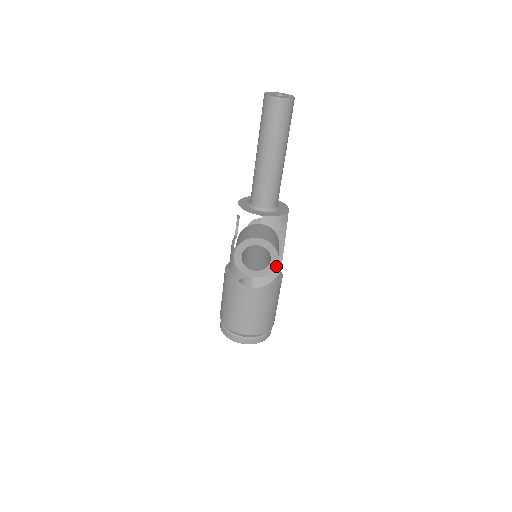
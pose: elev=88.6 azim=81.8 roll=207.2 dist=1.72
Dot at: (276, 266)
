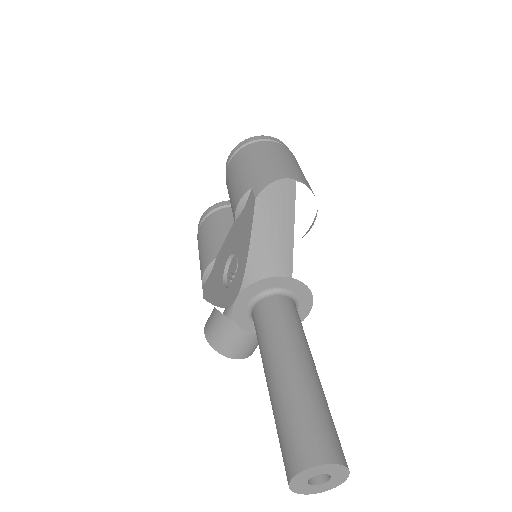
Dot at: occluded
